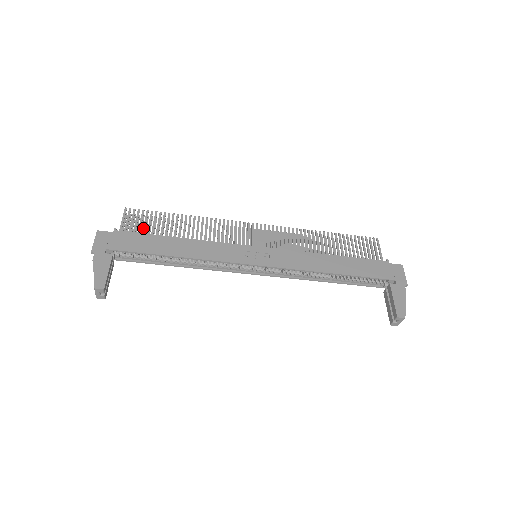
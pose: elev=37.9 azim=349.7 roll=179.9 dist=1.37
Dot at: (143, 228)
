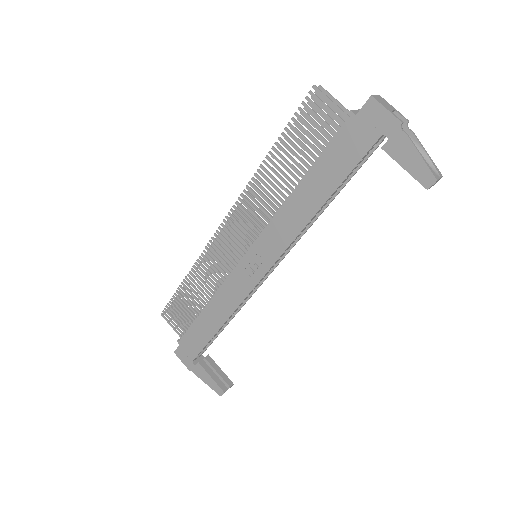
Dot at: (184, 321)
